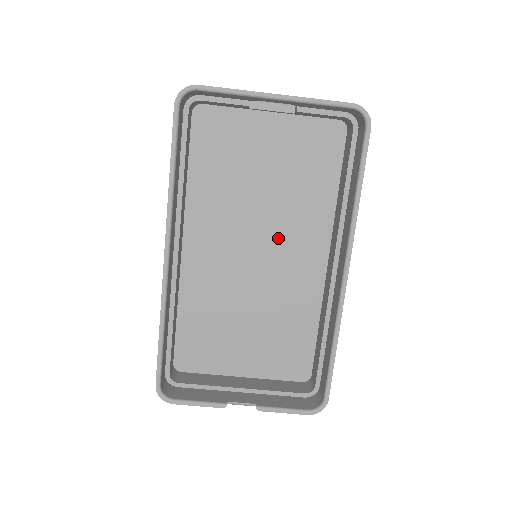
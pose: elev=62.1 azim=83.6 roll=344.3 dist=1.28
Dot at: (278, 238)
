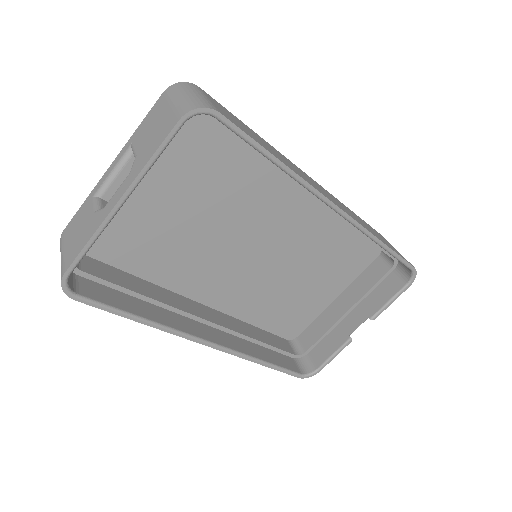
Dot at: (253, 224)
